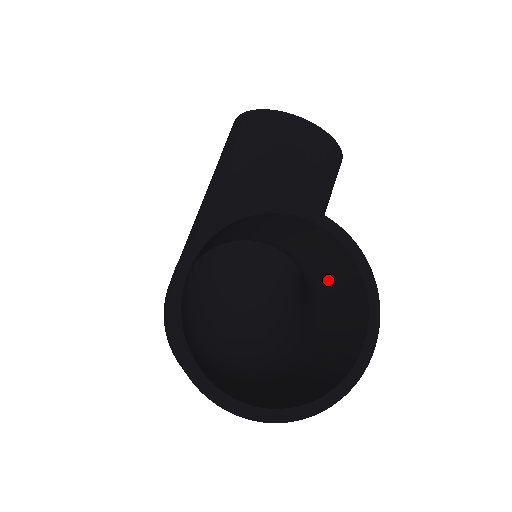
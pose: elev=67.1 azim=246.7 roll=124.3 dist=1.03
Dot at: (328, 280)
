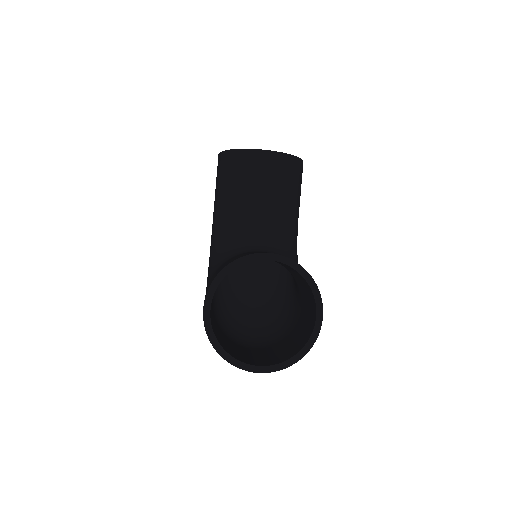
Dot at: (296, 277)
